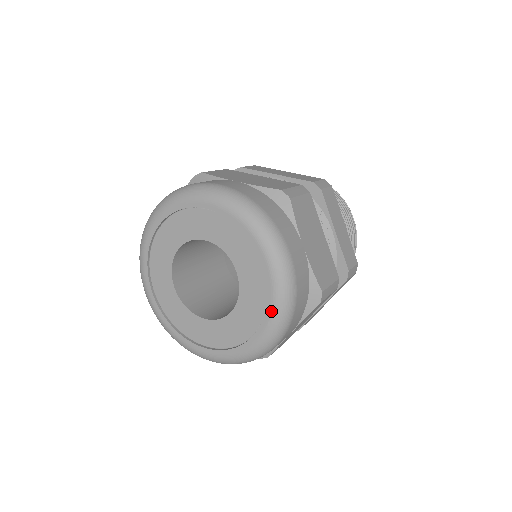
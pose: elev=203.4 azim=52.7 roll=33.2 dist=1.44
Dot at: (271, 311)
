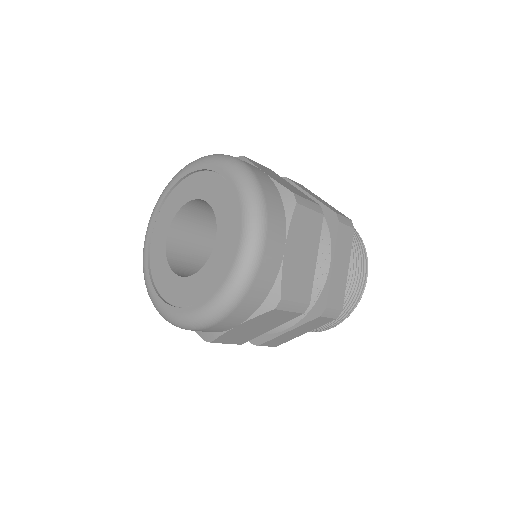
Dot at: (241, 203)
